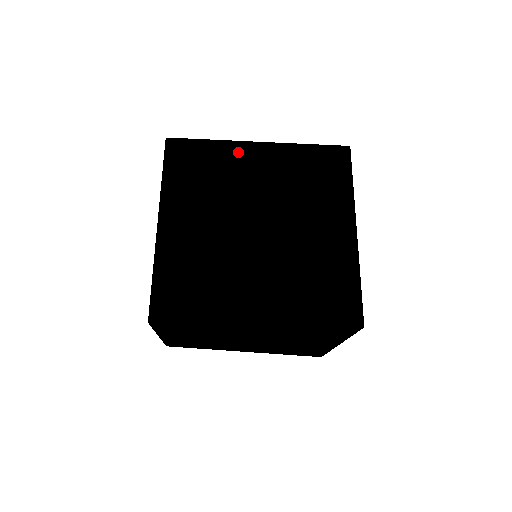
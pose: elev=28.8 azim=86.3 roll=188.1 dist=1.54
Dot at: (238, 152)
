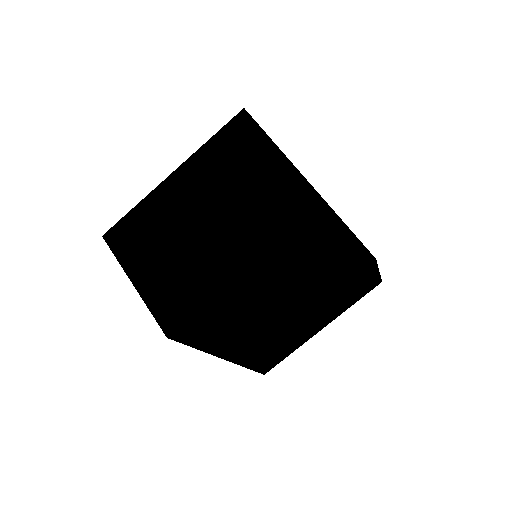
Dot at: occluded
